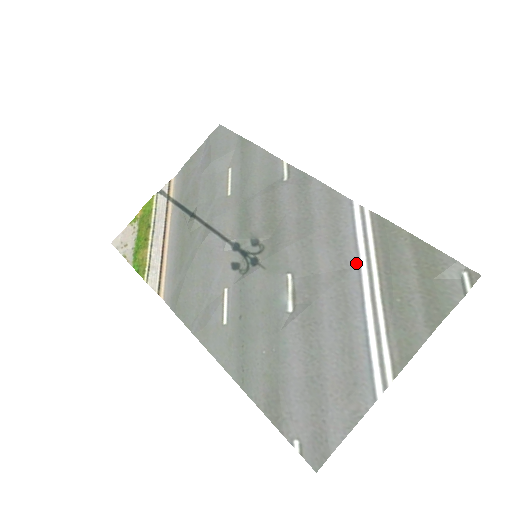
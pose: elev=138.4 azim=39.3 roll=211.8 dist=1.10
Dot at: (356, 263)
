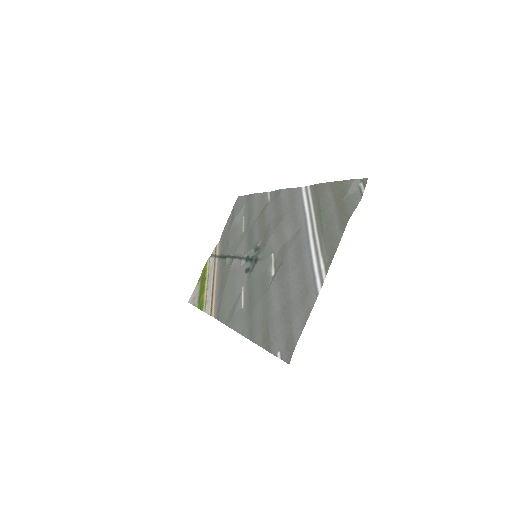
Dot at: (304, 221)
